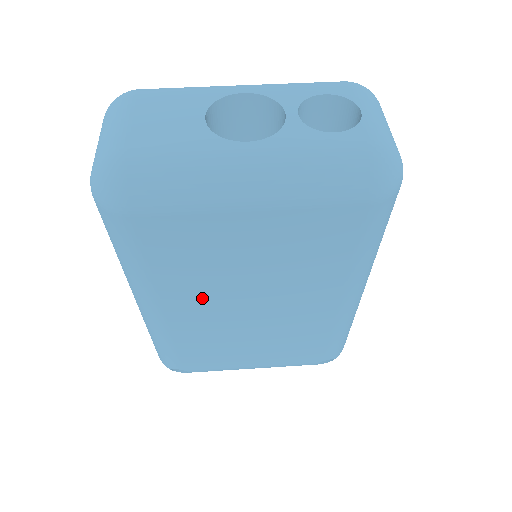
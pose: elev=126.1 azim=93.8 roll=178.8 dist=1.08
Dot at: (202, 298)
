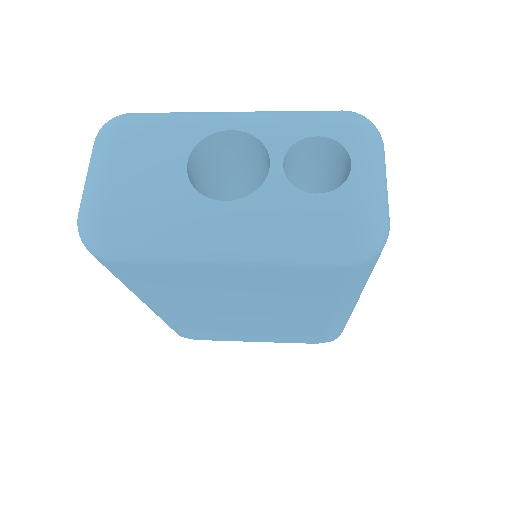
Dot at: (196, 306)
